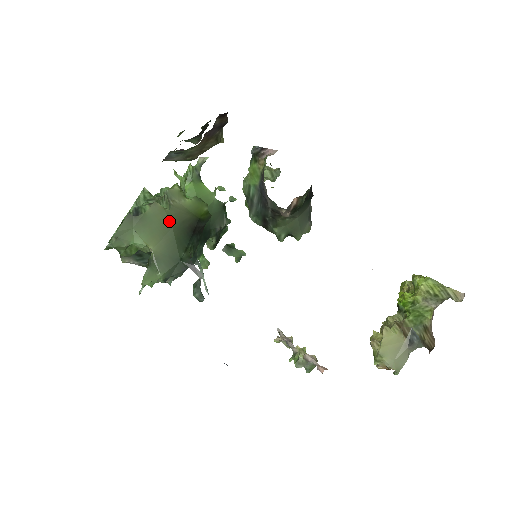
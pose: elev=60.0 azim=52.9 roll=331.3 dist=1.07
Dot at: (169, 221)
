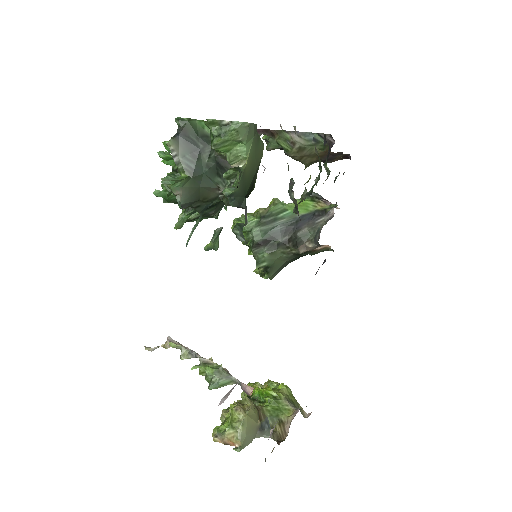
Dot at: (258, 164)
